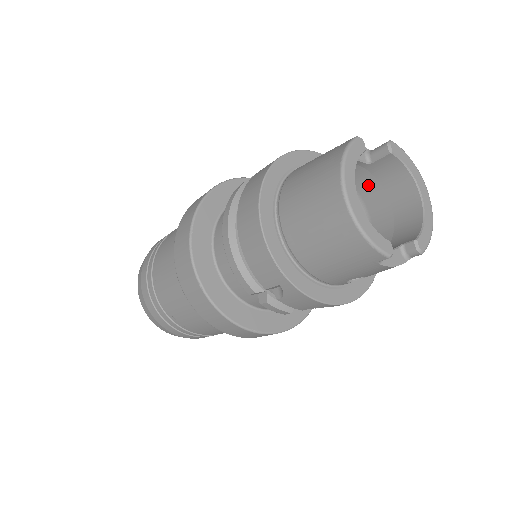
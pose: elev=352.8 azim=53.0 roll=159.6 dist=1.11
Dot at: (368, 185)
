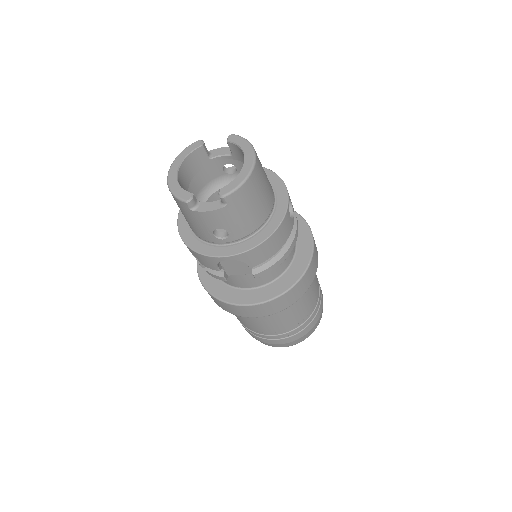
Dot at: occluded
